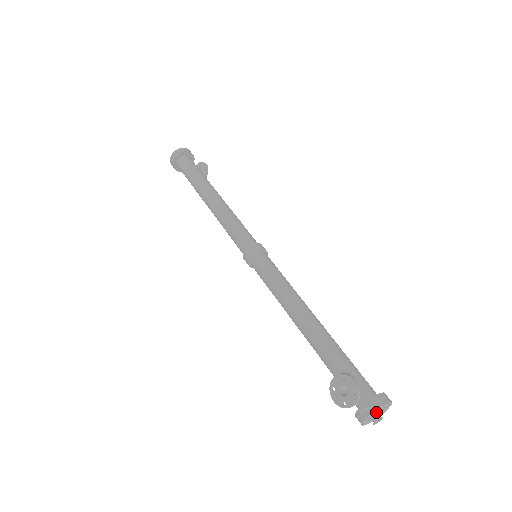
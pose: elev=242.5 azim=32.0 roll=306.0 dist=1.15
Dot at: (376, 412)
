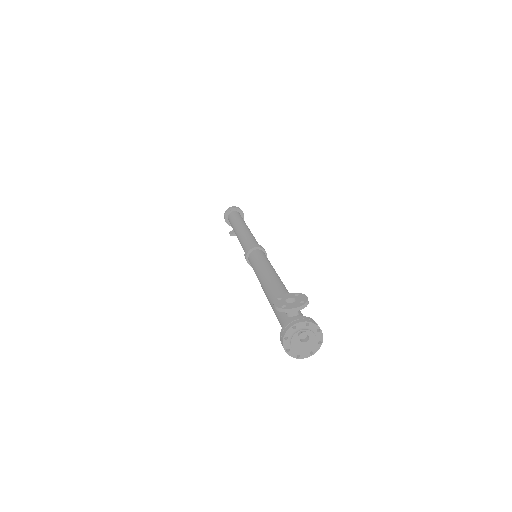
Dot at: (308, 329)
